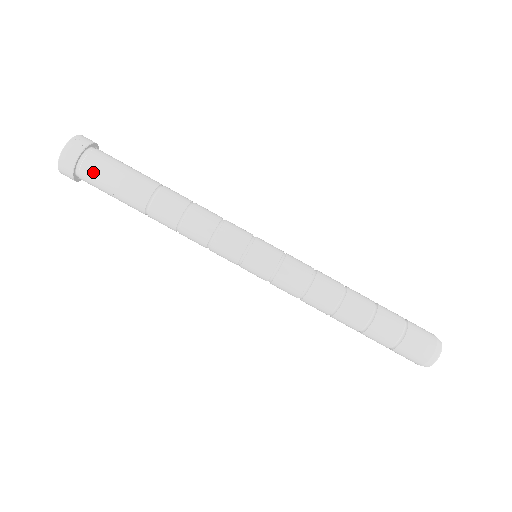
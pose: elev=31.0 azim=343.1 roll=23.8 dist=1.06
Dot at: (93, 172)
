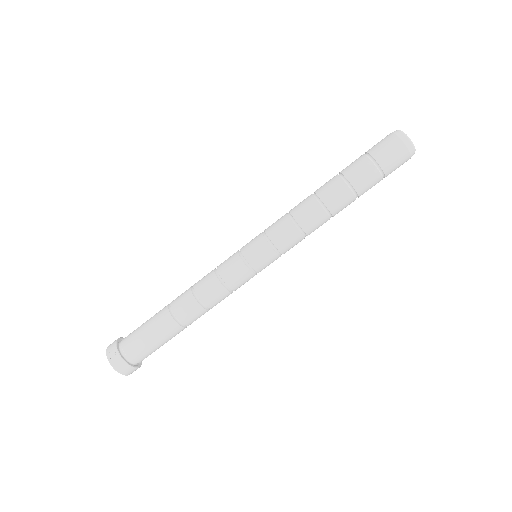
Dot at: (138, 353)
